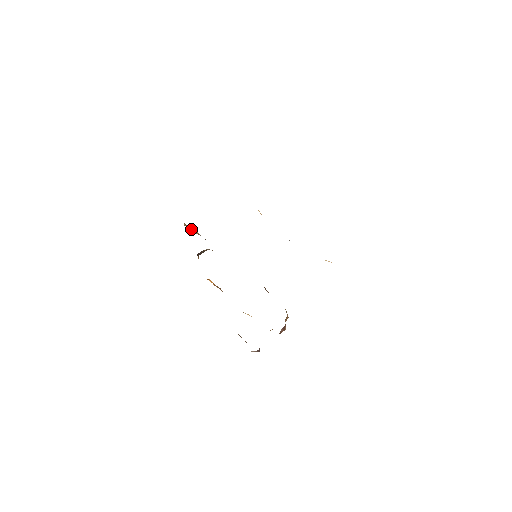
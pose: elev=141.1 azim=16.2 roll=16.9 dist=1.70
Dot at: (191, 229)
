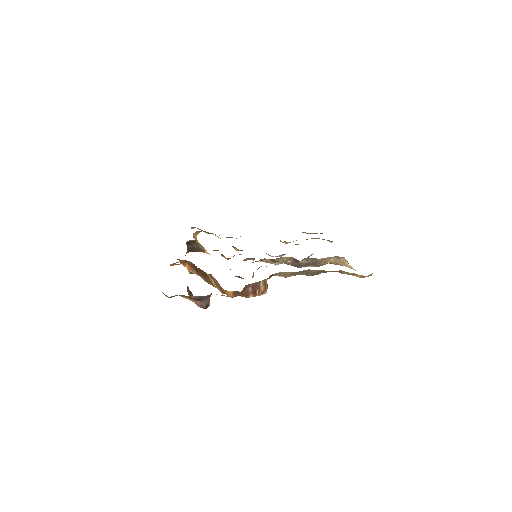
Dot at: (195, 237)
